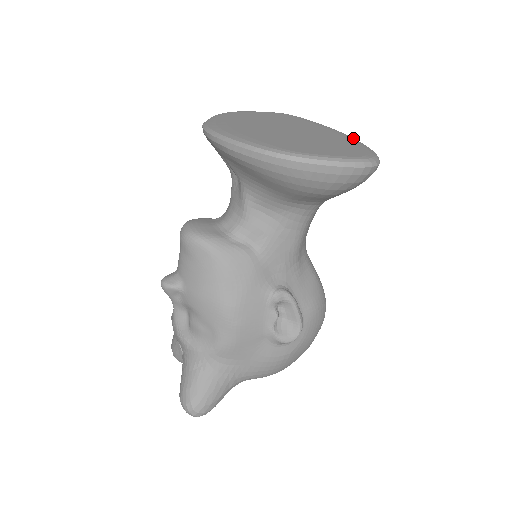
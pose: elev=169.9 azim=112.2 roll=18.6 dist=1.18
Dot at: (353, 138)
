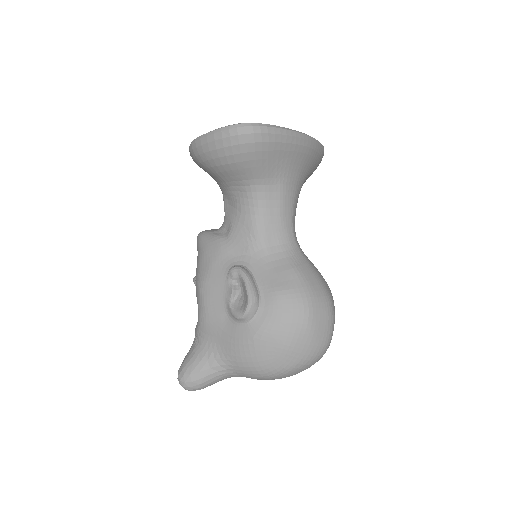
Dot at: (298, 131)
